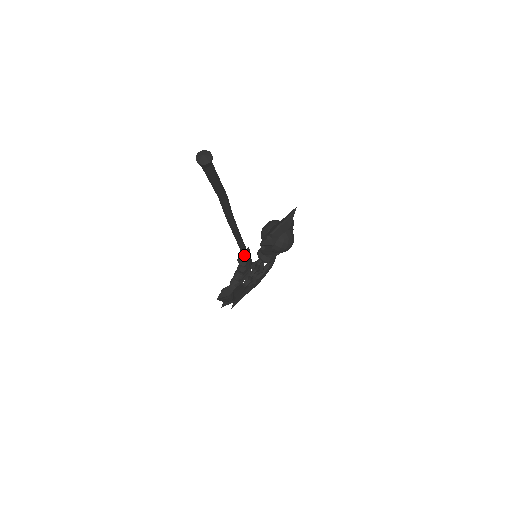
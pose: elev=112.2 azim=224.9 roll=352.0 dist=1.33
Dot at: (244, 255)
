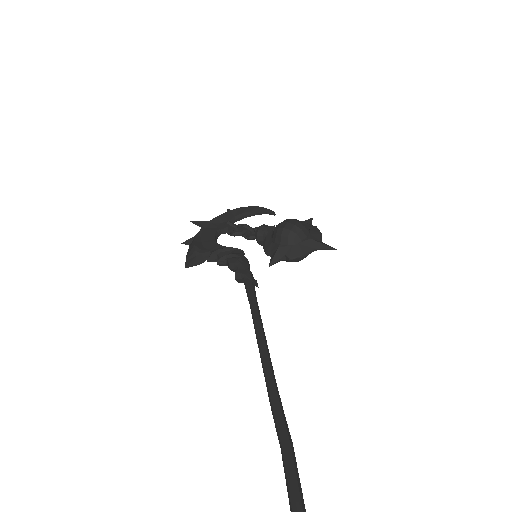
Dot at: occluded
